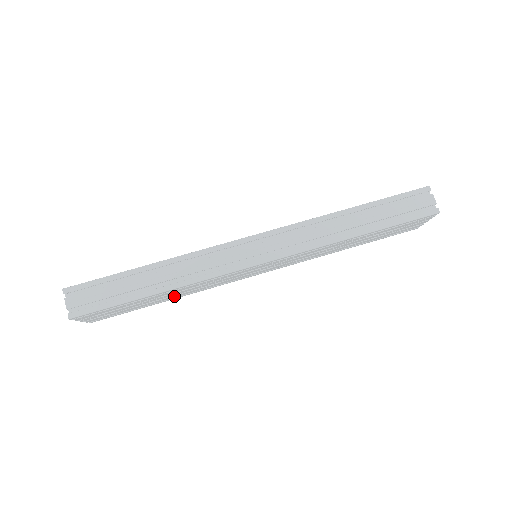
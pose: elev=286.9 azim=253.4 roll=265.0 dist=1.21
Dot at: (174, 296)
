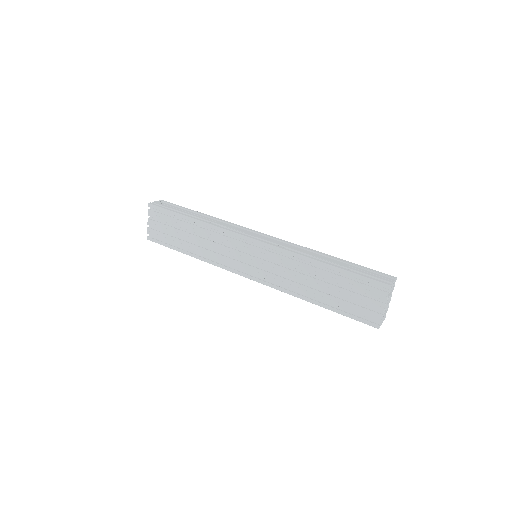
Dot at: (196, 248)
